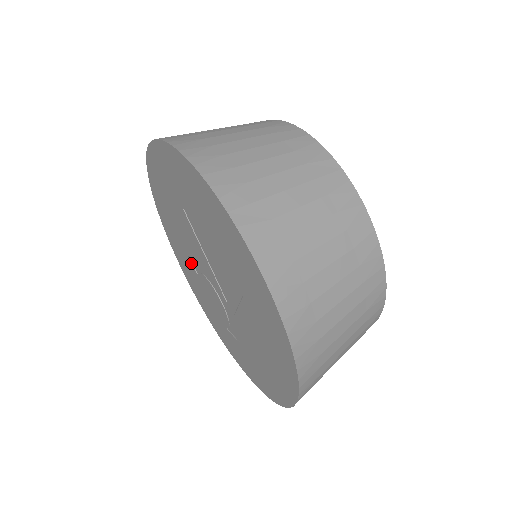
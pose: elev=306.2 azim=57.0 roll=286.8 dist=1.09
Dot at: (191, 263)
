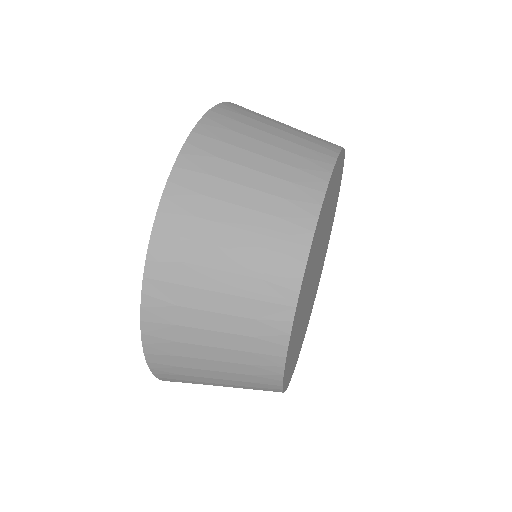
Dot at: occluded
